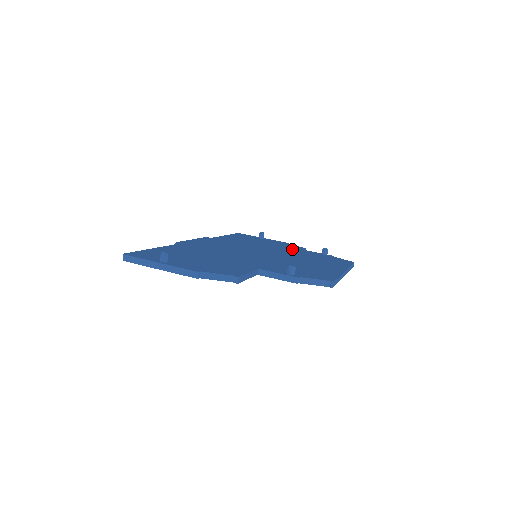
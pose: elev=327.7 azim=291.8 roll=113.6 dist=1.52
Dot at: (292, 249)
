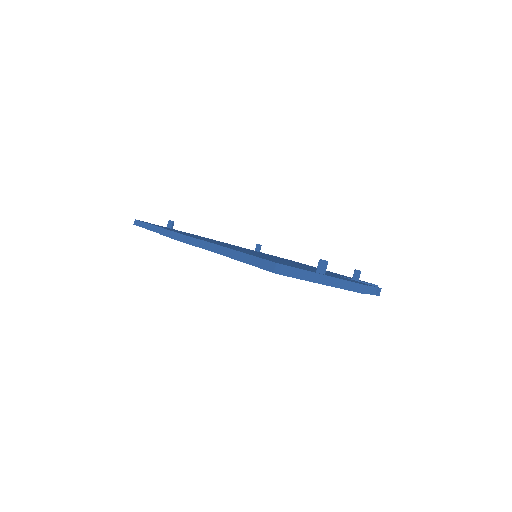
Dot at: occluded
